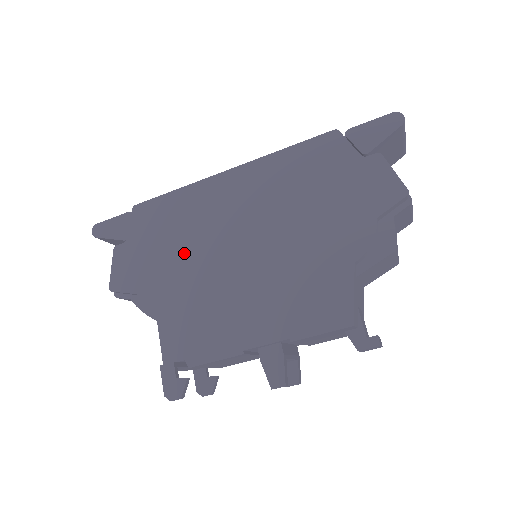
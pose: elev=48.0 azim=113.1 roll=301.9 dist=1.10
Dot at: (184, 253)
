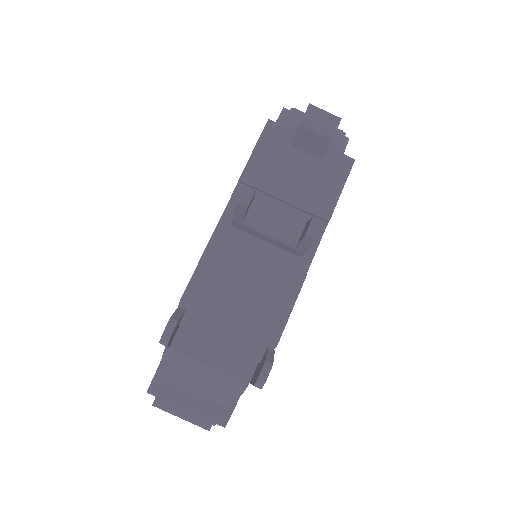
Dot at: occluded
